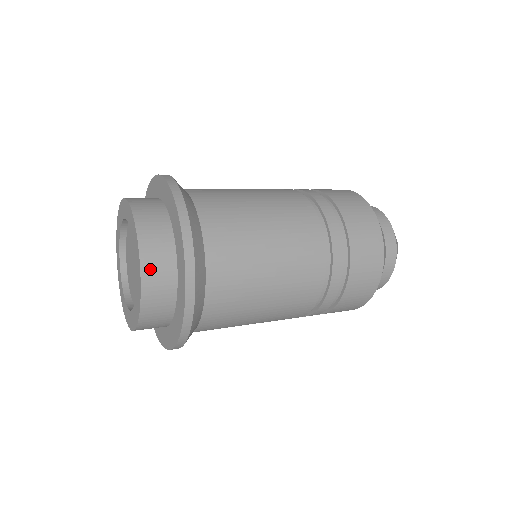
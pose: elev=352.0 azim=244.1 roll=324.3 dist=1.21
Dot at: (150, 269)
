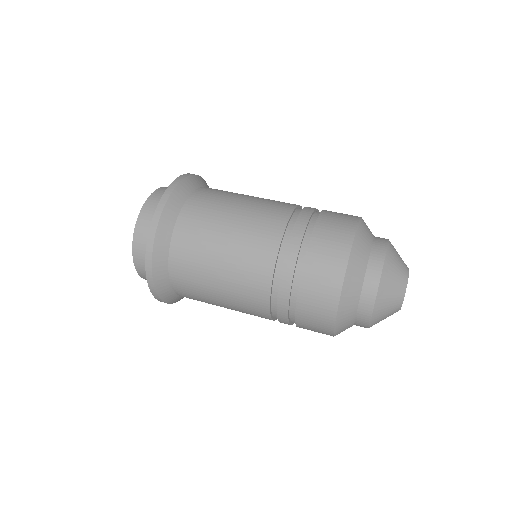
Dot at: (147, 211)
